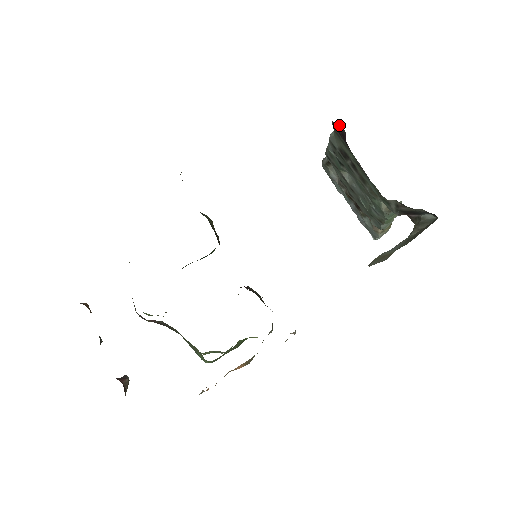
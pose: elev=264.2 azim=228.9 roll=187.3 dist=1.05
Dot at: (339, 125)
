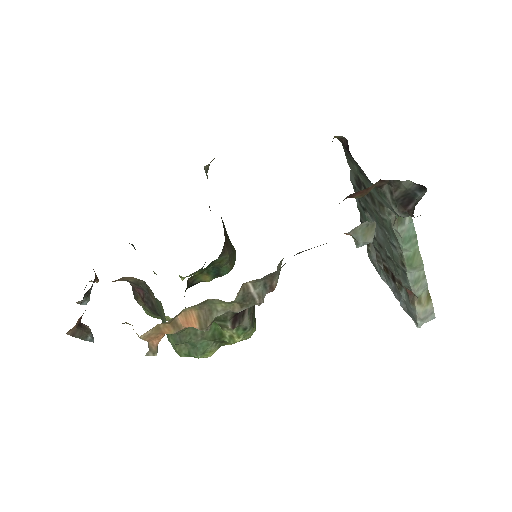
Dot at: (343, 137)
